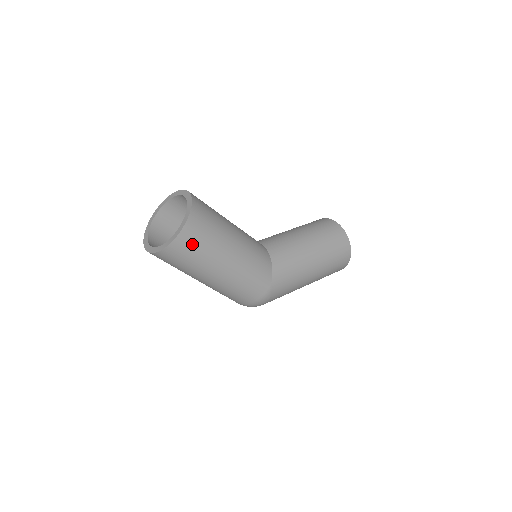
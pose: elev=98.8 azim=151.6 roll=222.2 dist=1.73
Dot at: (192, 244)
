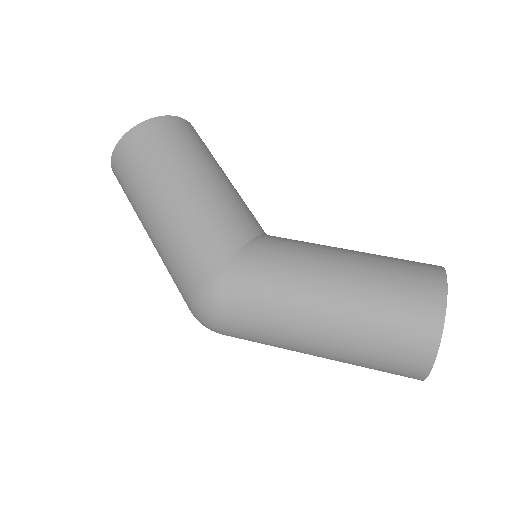
Dot at: (138, 150)
